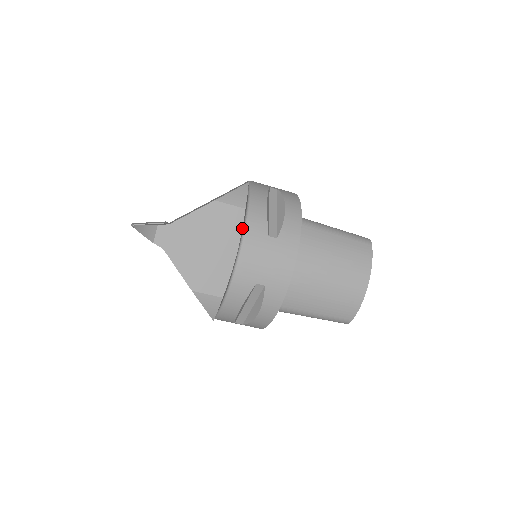
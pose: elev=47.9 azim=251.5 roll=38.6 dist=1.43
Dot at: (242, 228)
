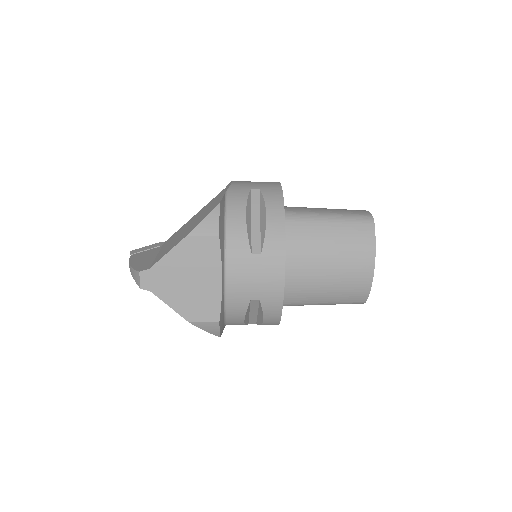
Dot at: (221, 255)
